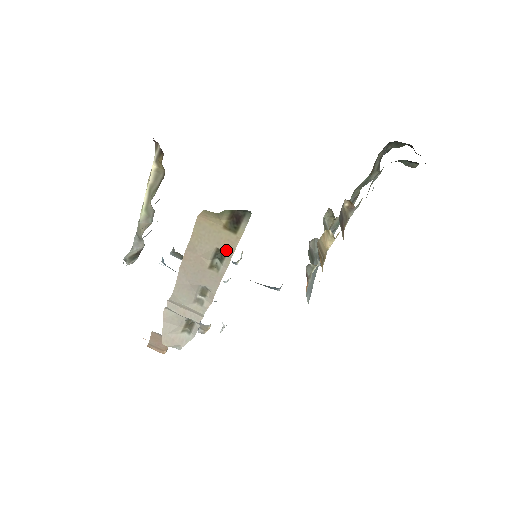
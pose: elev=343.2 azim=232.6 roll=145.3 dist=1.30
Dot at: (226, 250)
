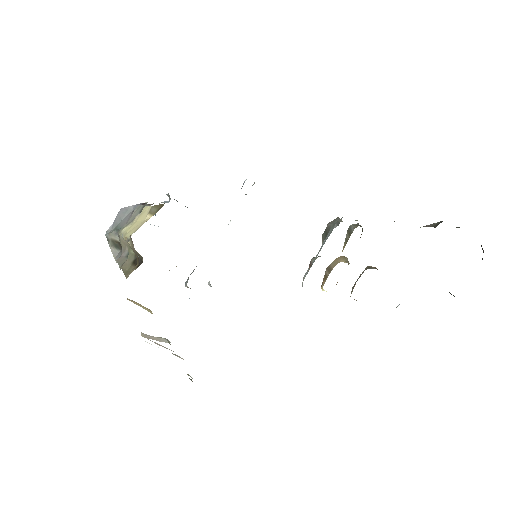
Dot at: occluded
